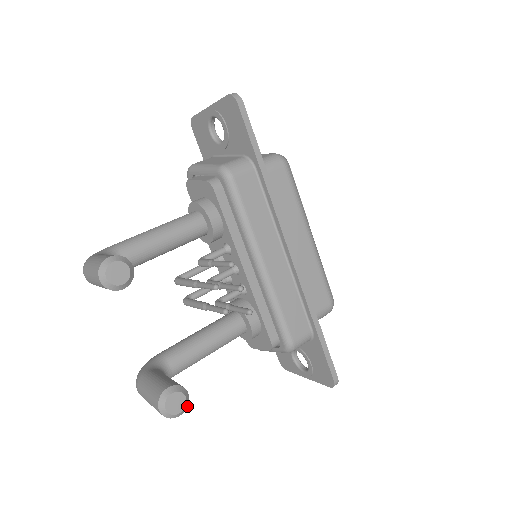
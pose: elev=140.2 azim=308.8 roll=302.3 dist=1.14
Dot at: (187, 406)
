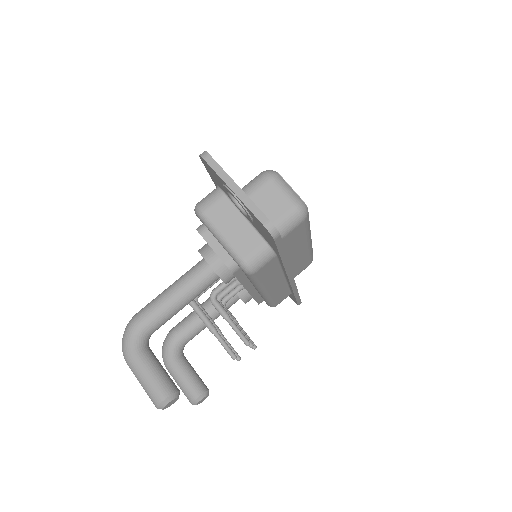
Dot at: occluded
